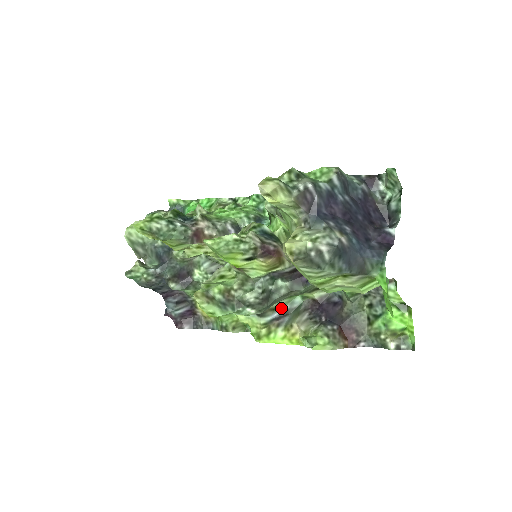
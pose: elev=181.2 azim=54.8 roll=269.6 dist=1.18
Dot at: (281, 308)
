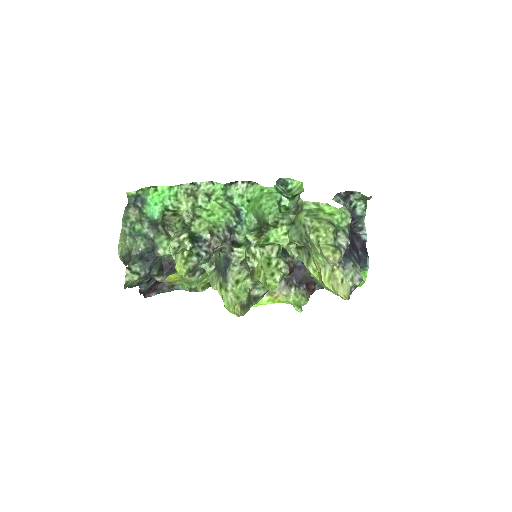
Dot at: occluded
